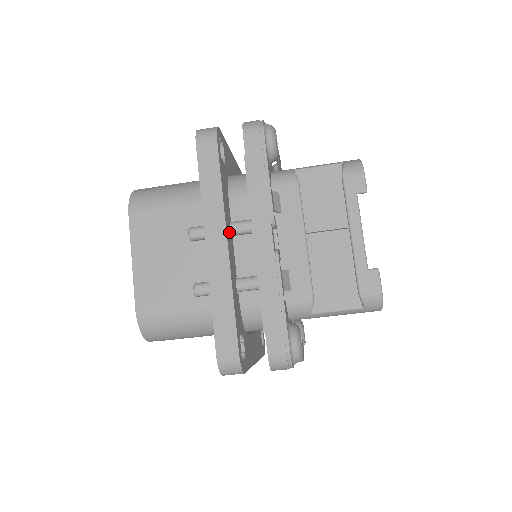
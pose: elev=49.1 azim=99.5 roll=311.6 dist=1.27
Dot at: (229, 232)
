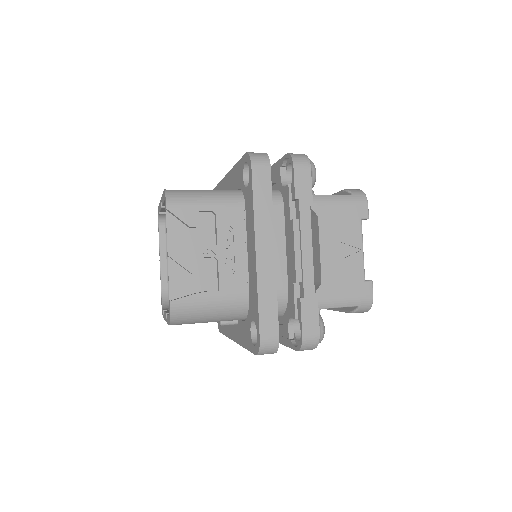
Dot at: occluded
